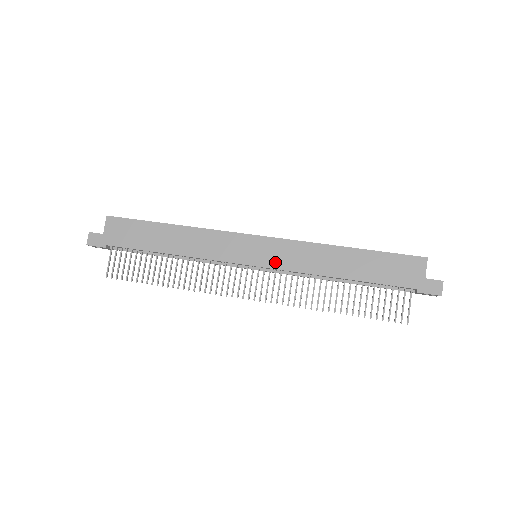
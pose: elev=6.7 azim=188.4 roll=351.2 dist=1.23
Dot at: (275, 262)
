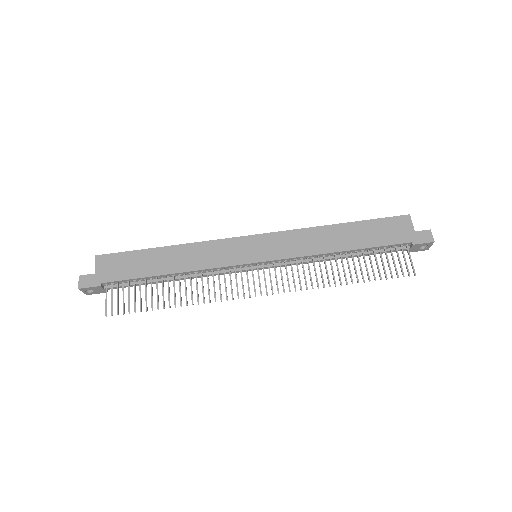
Dot at: (277, 253)
